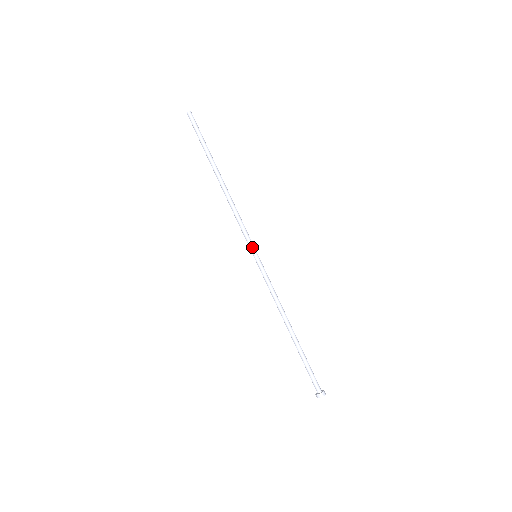
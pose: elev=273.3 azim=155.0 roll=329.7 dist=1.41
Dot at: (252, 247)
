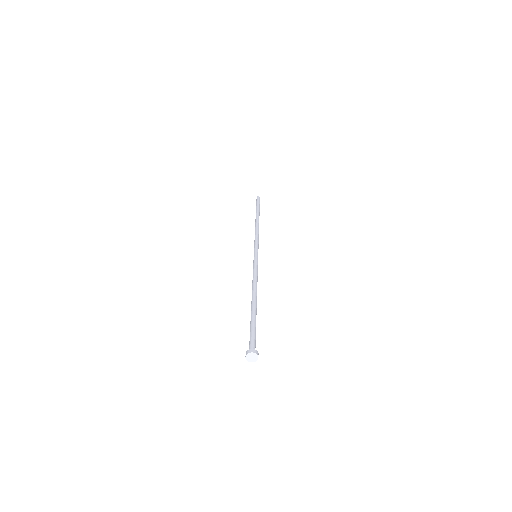
Dot at: occluded
